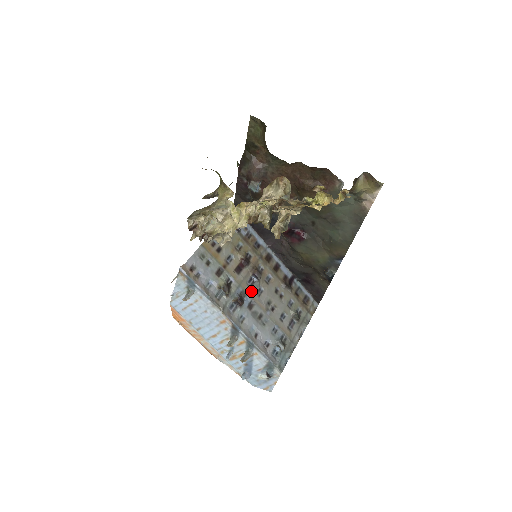
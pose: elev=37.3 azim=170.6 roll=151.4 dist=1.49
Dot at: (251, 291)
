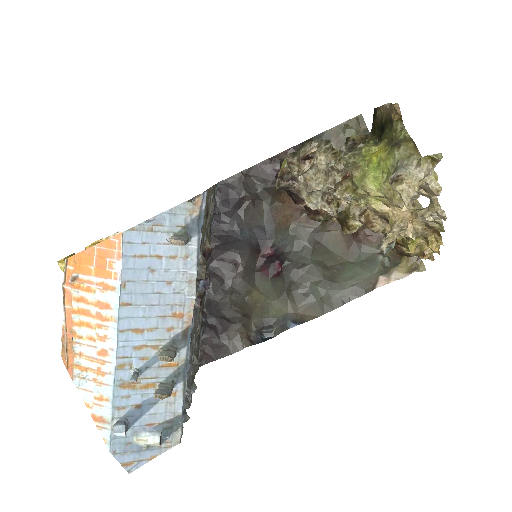
Dot at: occluded
